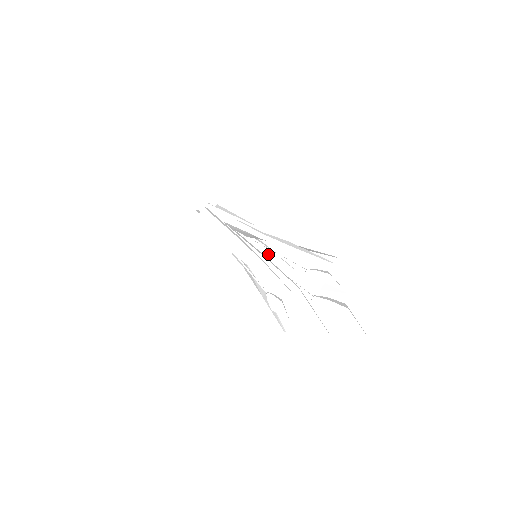
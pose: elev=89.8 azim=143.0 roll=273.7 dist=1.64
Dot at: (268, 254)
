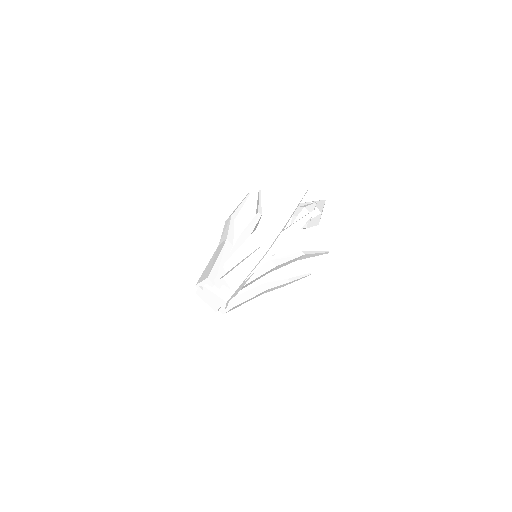
Dot at: (251, 233)
